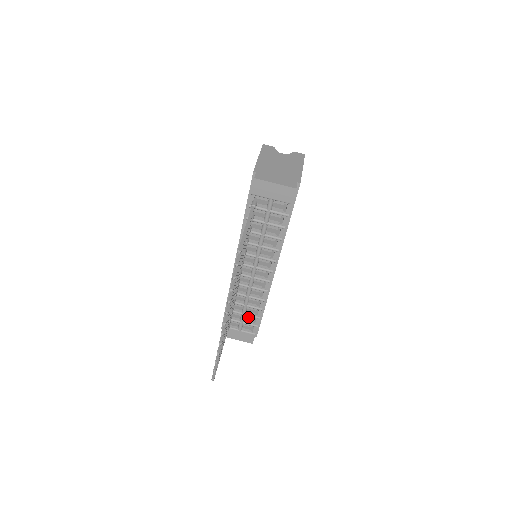
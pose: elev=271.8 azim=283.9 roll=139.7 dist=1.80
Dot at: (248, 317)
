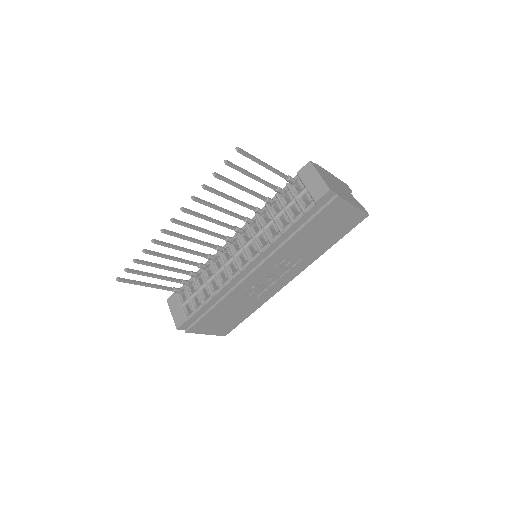
Dot at: (198, 297)
